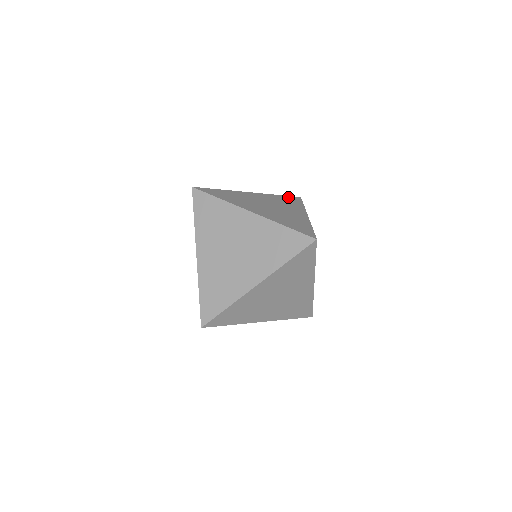
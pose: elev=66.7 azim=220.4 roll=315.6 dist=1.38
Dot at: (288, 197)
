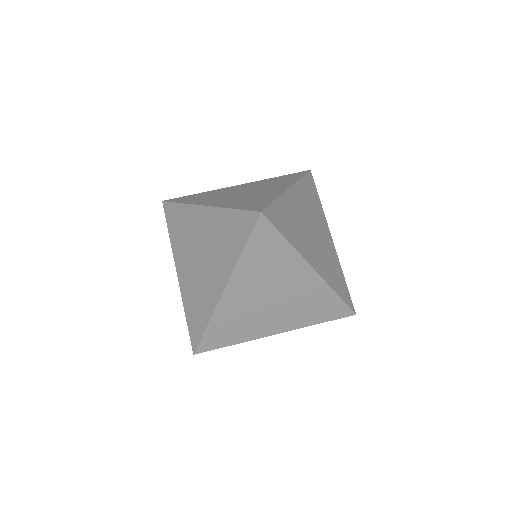
Dot at: (288, 175)
